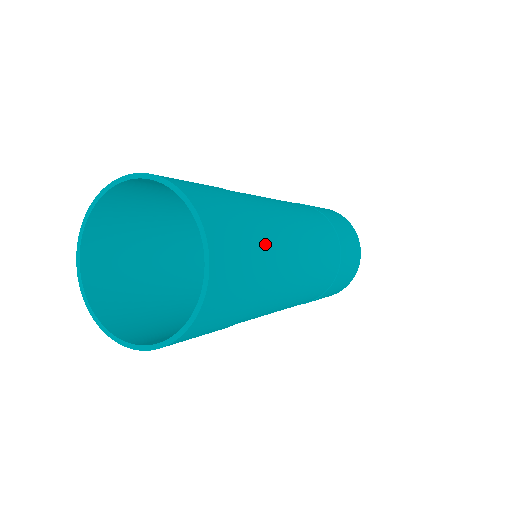
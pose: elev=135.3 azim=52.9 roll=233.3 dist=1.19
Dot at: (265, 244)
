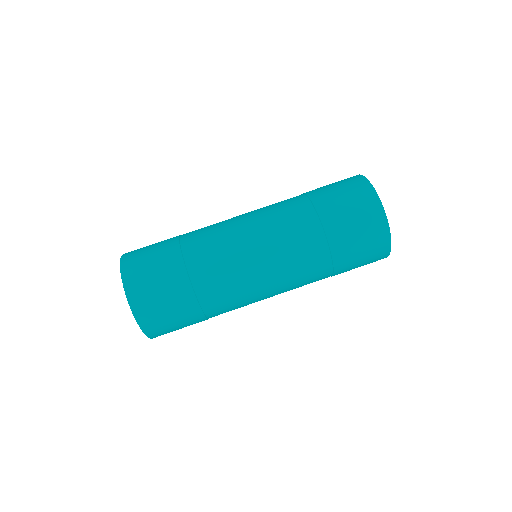
Dot at: (179, 254)
